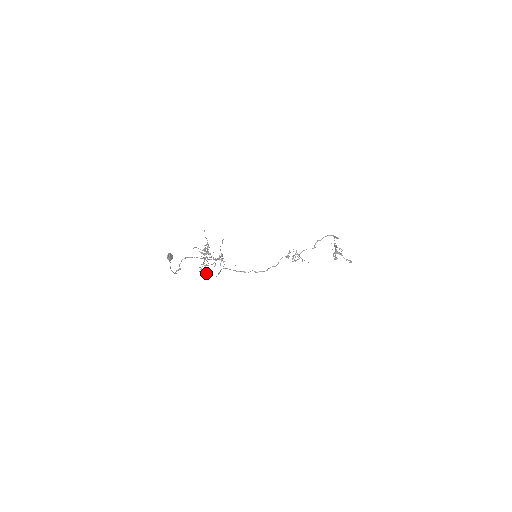
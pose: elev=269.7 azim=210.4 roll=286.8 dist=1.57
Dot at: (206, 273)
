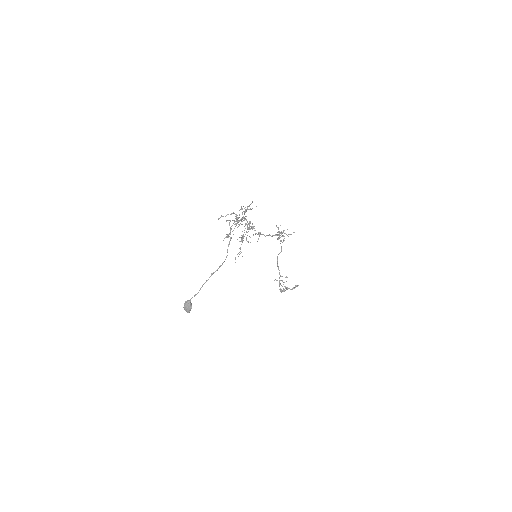
Dot at: occluded
